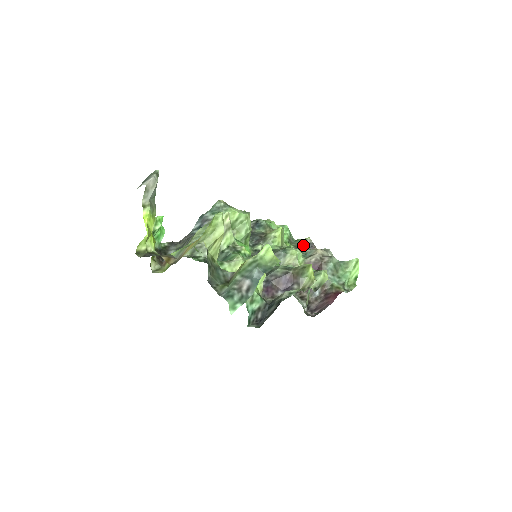
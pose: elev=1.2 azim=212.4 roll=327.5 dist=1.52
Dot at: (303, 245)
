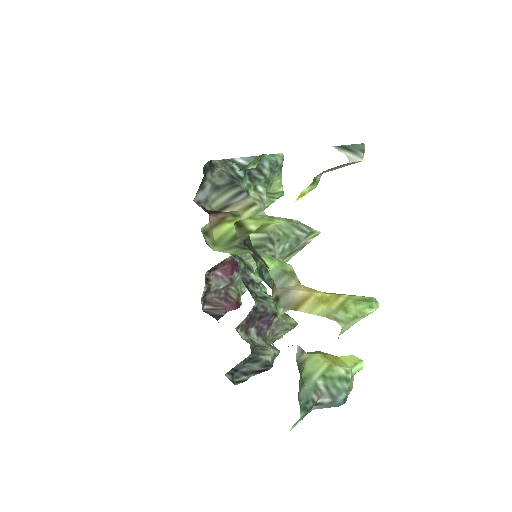
Dot at: occluded
